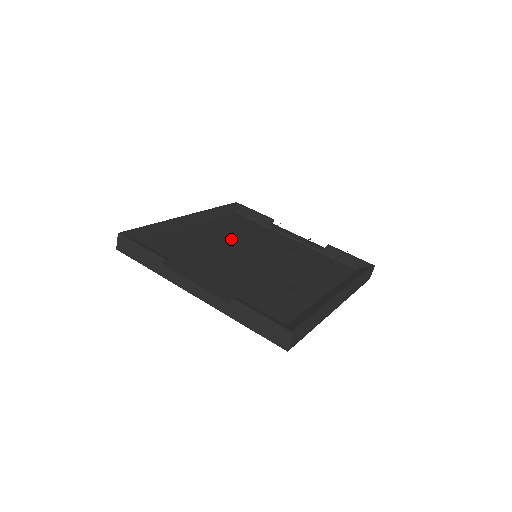
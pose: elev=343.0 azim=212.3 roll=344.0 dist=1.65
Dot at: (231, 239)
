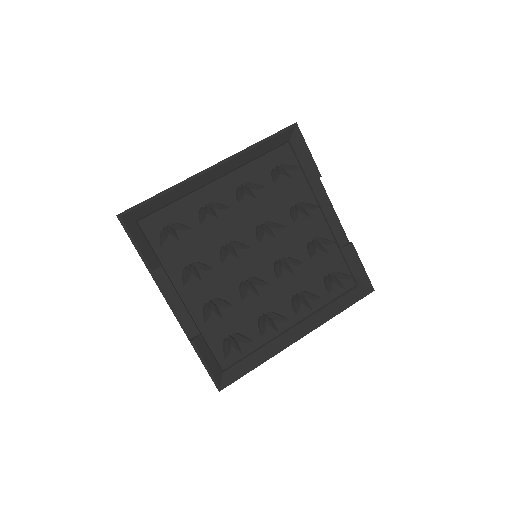
Dot at: (247, 214)
